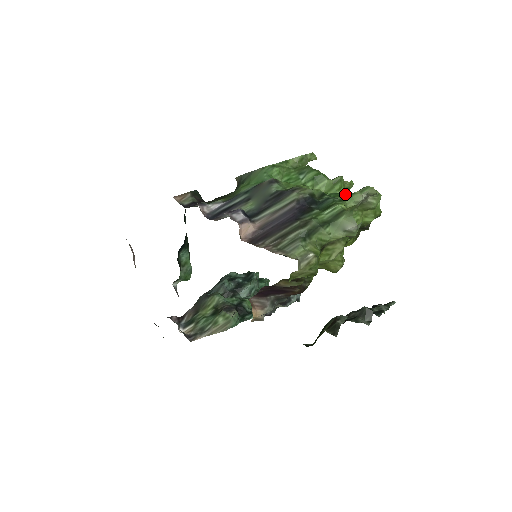
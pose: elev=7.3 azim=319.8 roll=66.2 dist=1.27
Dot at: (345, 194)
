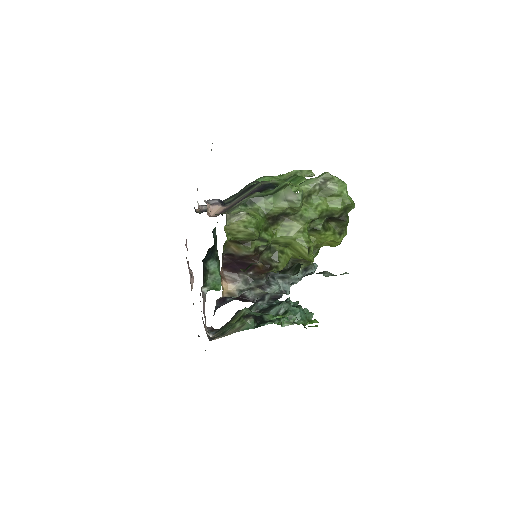
Dot at: occluded
